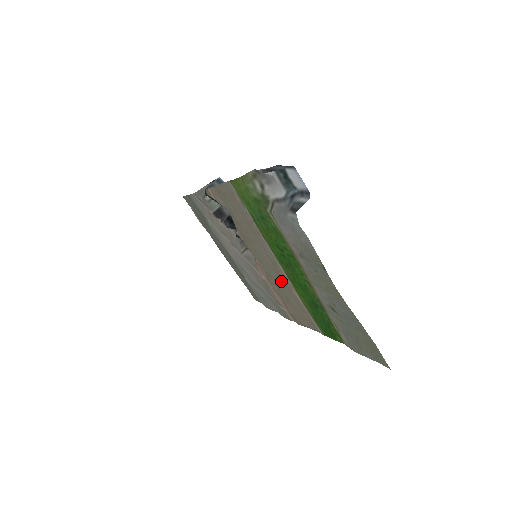
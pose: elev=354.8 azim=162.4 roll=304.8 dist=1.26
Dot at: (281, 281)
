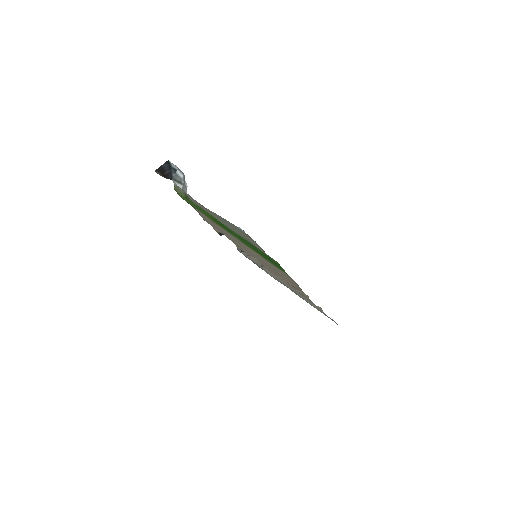
Dot at: occluded
